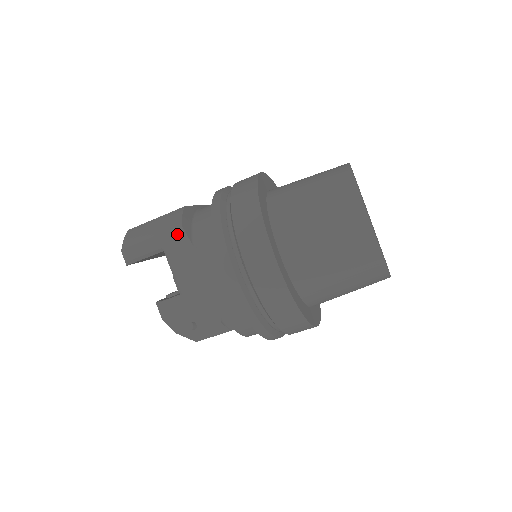
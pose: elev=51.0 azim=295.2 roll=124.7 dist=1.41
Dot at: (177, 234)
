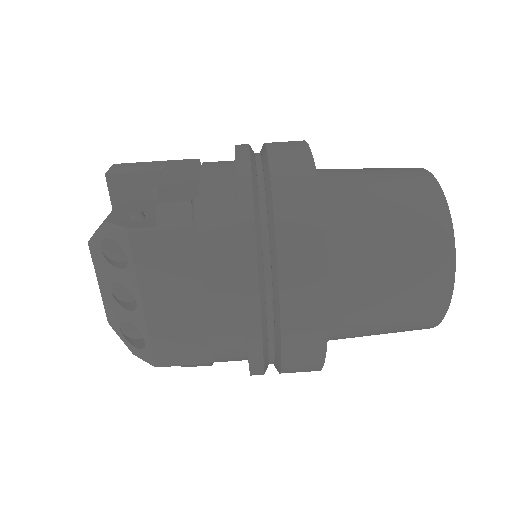
Dot at: (189, 161)
